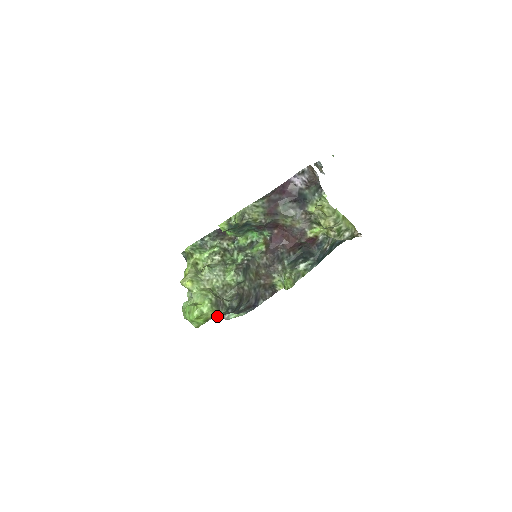
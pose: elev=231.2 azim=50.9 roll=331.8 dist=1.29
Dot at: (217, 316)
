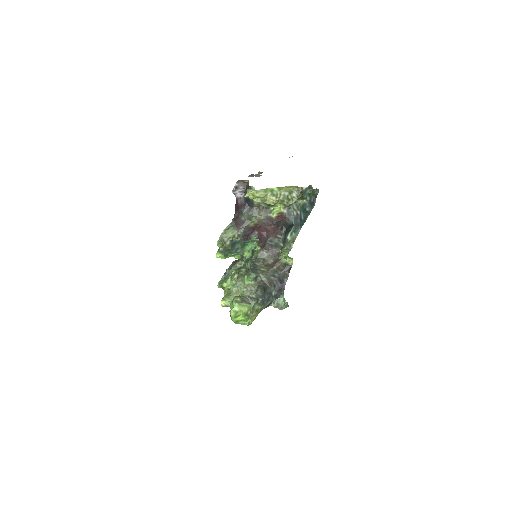
Dot at: (260, 309)
